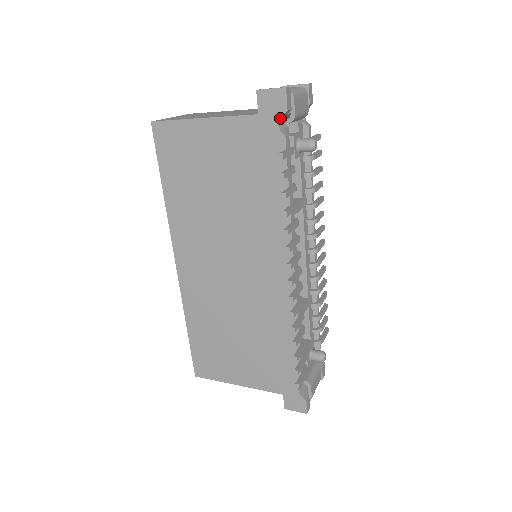
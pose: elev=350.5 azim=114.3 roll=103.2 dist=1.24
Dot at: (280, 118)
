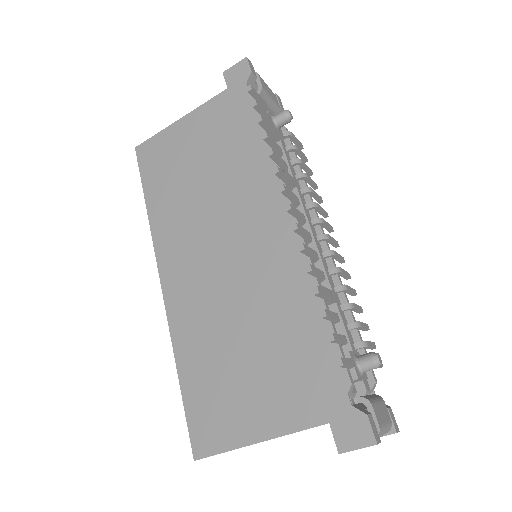
Dot at: (246, 80)
